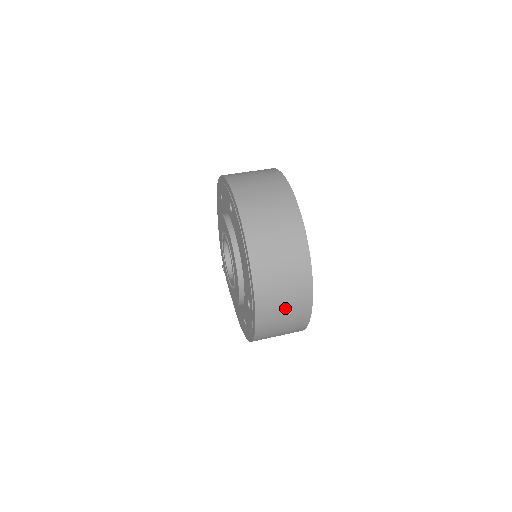
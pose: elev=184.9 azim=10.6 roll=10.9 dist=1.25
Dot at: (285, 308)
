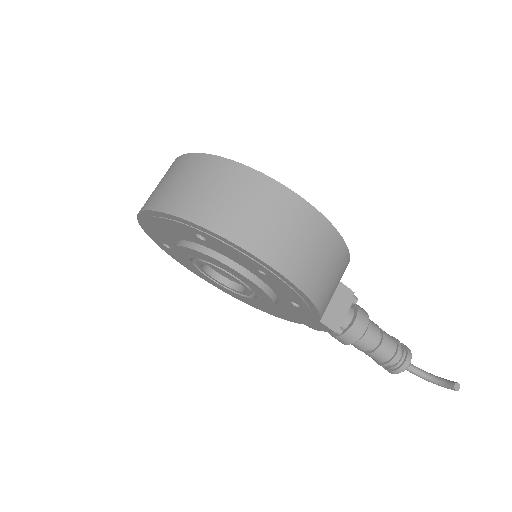
Dot at: (203, 186)
